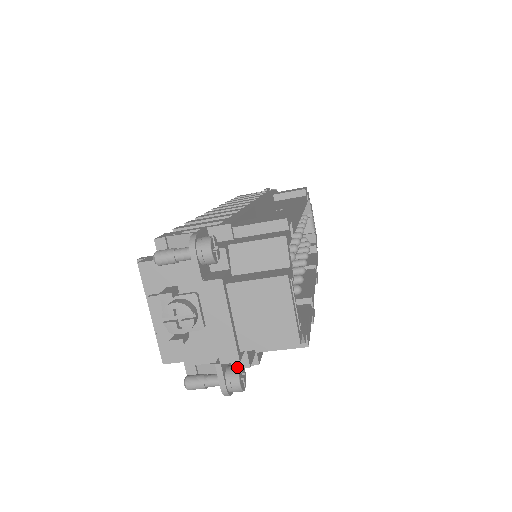
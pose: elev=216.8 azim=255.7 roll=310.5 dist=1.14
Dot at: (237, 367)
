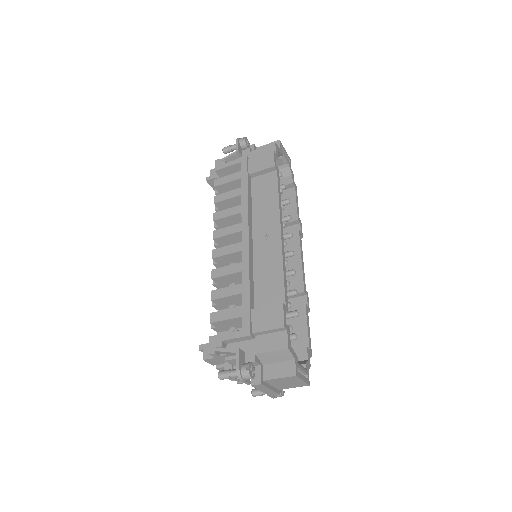
Dot at: occluded
